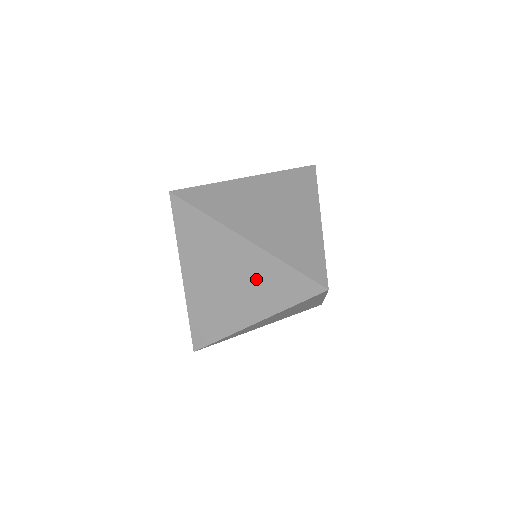
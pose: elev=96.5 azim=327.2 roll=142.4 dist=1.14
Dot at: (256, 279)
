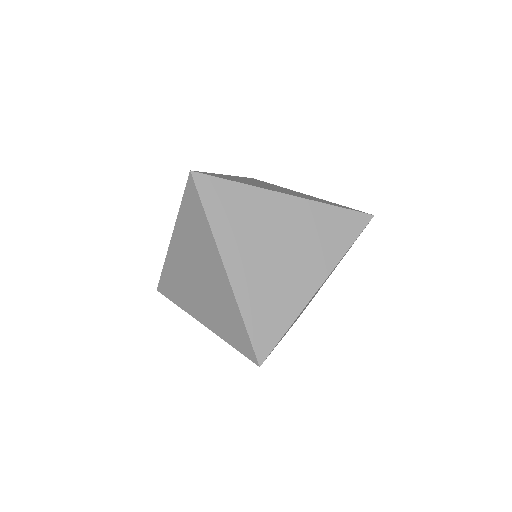
Dot at: occluded
